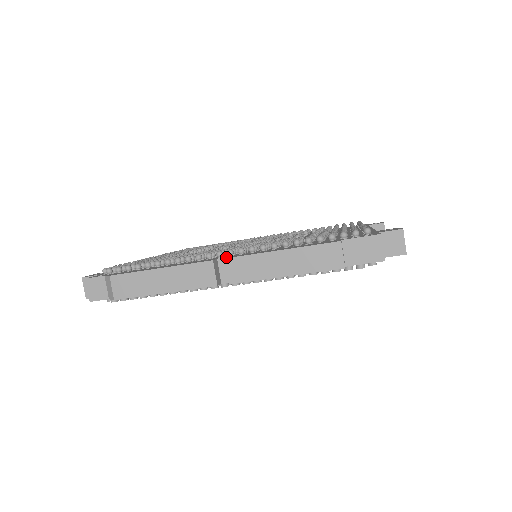
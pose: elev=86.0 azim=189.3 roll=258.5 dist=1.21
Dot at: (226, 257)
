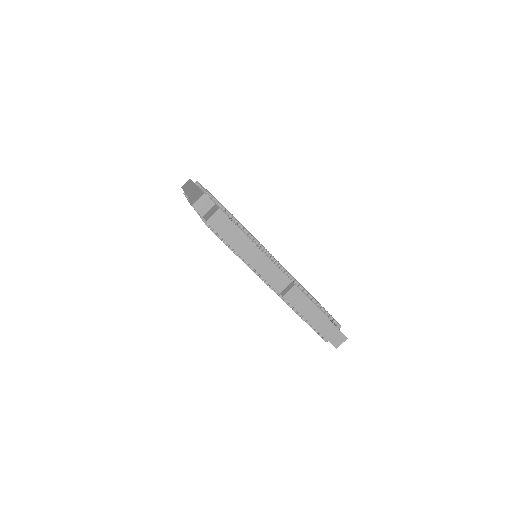
Dot at: (291, 281)
